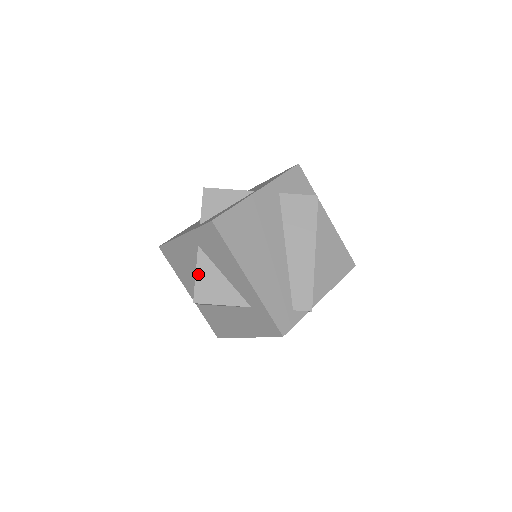
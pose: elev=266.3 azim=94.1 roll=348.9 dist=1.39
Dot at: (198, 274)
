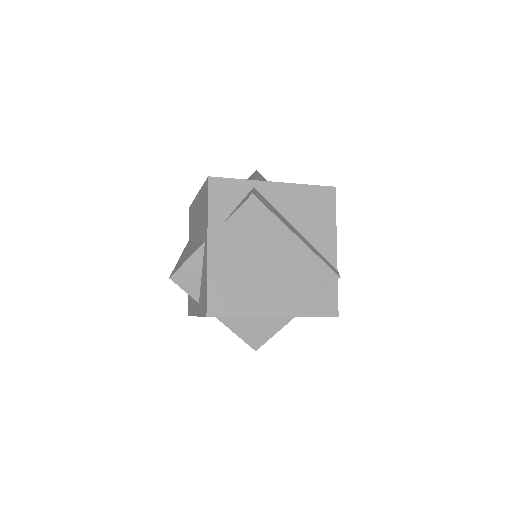
Dot at: (237, 333)
